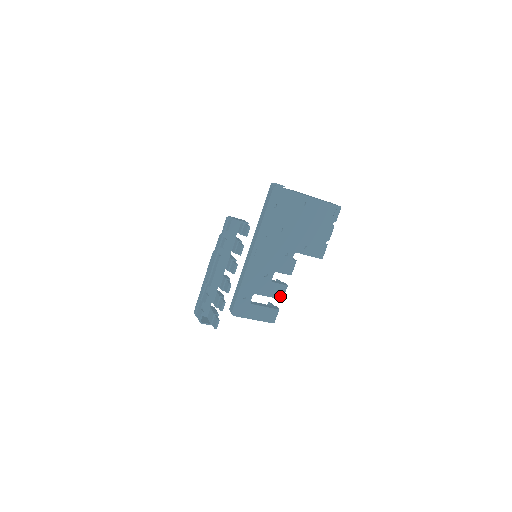
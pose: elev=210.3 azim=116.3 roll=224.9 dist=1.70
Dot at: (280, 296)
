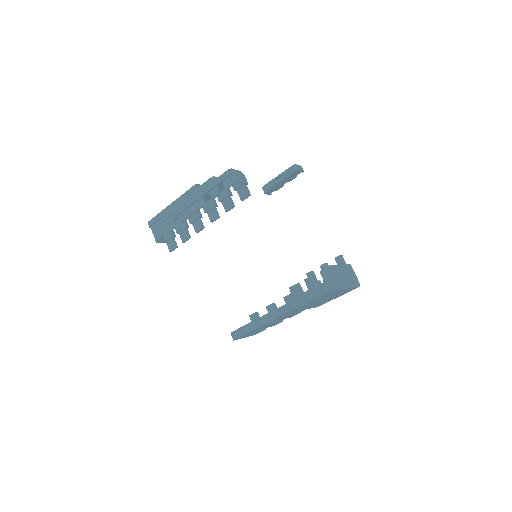
Dot at: (274, 325)
